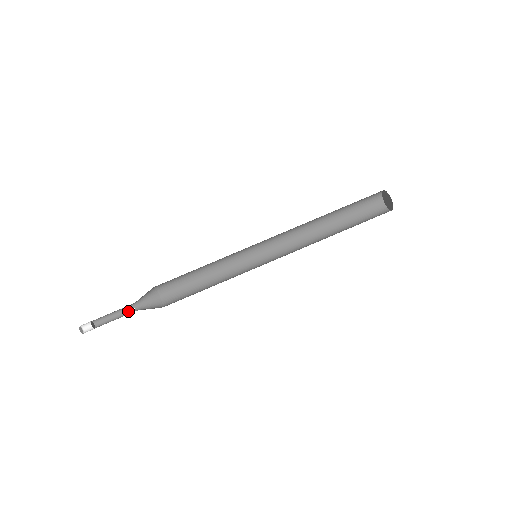
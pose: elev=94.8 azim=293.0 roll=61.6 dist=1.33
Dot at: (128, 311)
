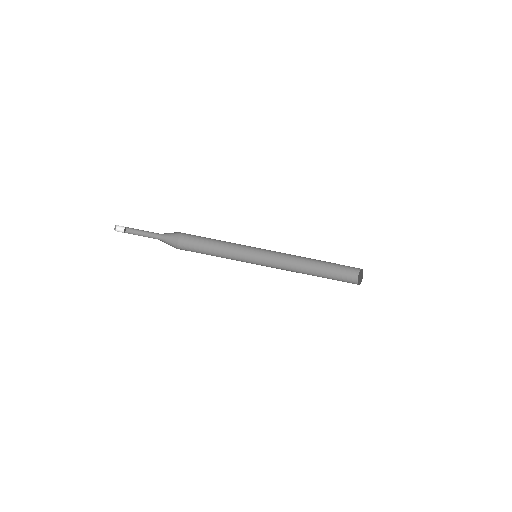
Dot at: (152, 237)
